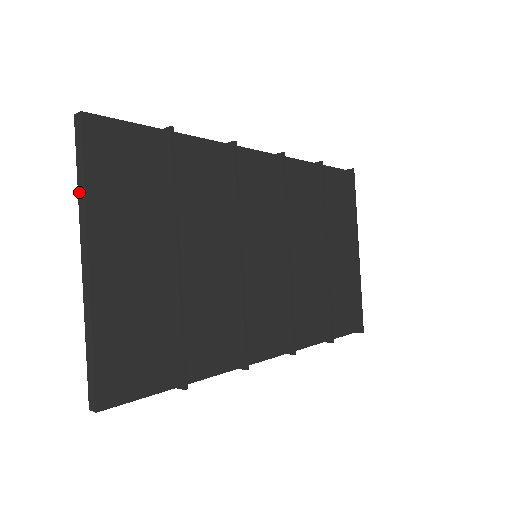
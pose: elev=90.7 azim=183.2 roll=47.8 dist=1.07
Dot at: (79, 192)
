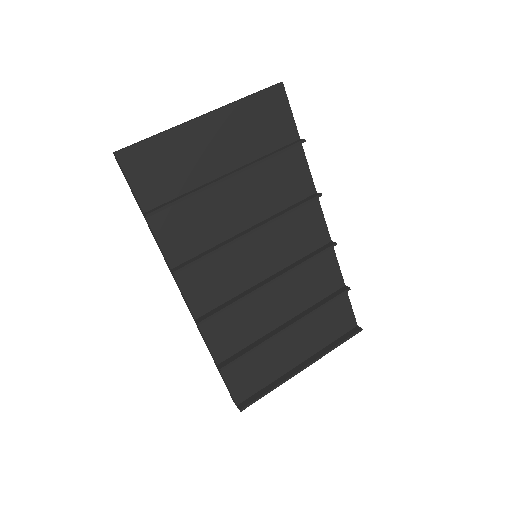
Dot at: (239, 99)
